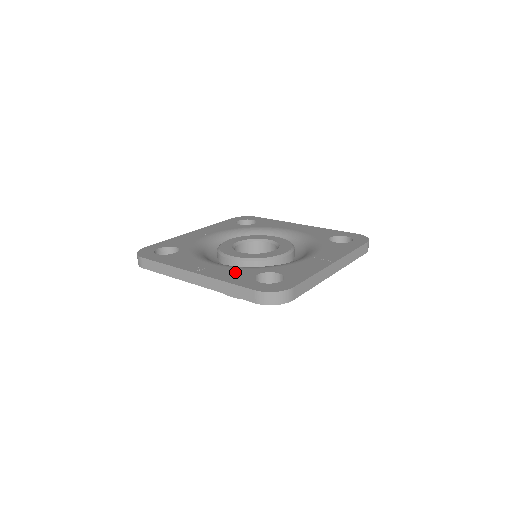
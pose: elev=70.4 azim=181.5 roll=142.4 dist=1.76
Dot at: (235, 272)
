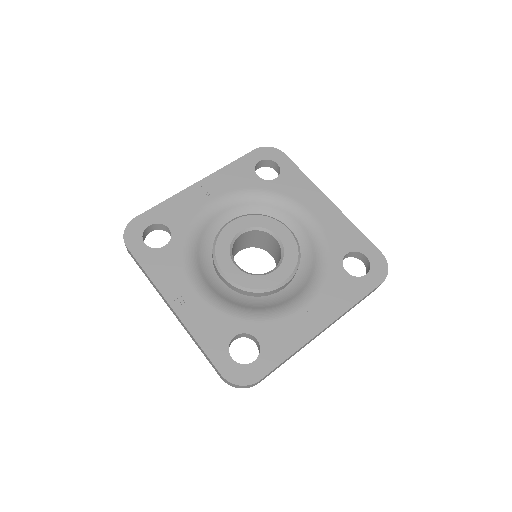
Dot at: (214, 323)
